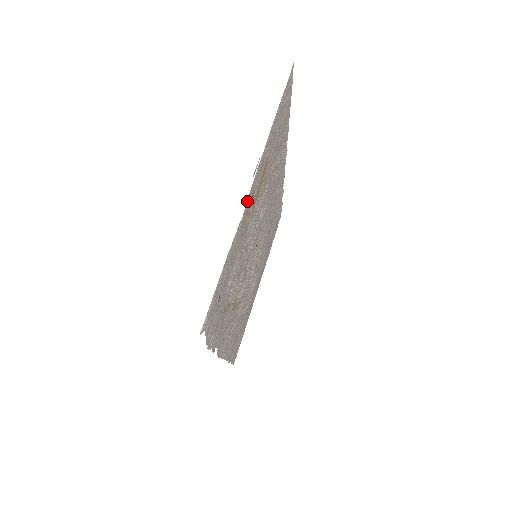
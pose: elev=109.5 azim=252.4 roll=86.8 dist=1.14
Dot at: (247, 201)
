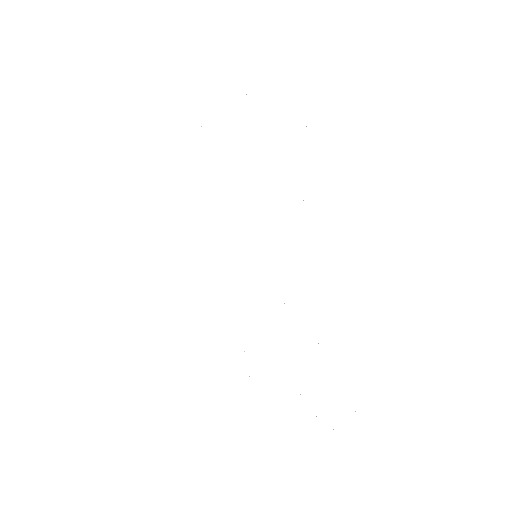
Dot at: occluded
